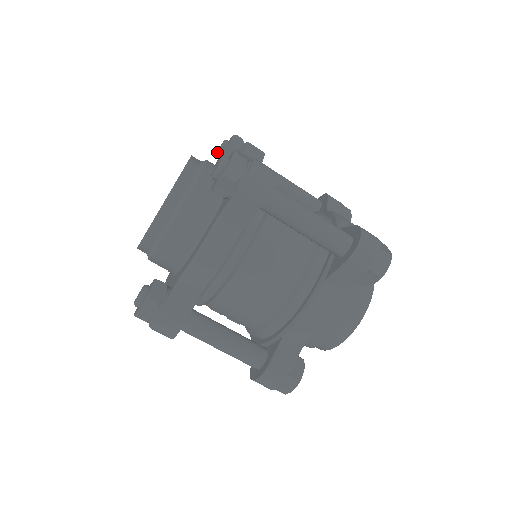
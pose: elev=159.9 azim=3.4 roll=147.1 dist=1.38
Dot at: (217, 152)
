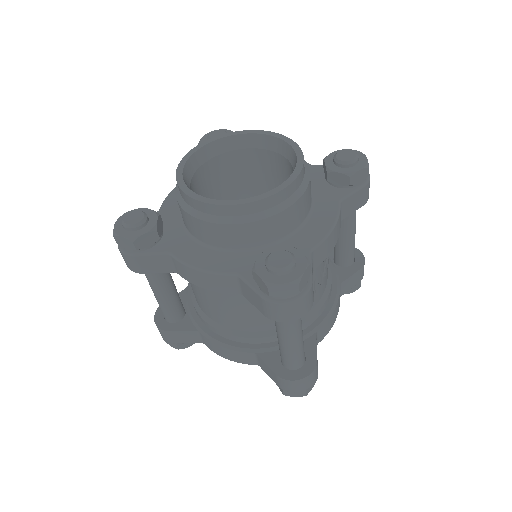
Dot at: (338, 159)
